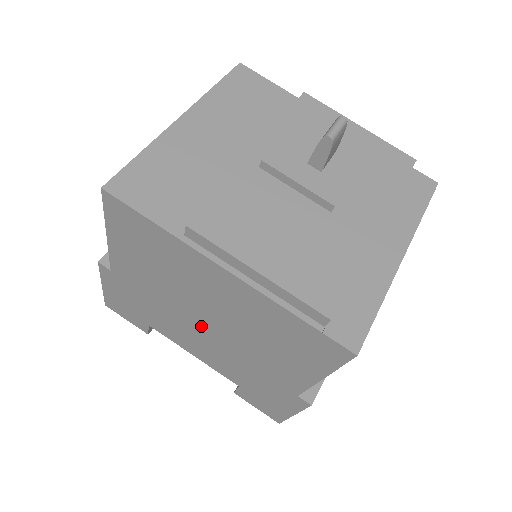
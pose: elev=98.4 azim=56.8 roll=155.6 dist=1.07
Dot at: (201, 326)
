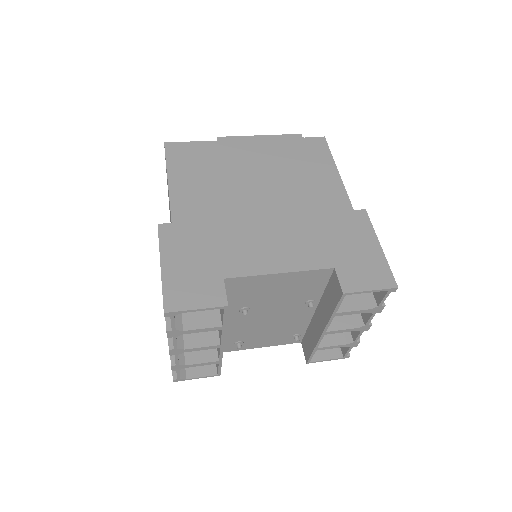
Dot at: (262, 209)
